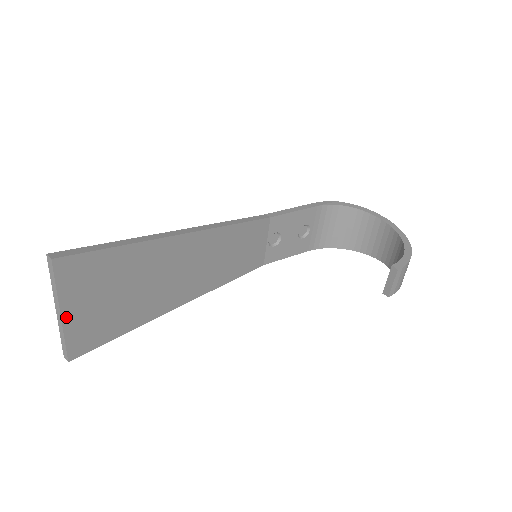
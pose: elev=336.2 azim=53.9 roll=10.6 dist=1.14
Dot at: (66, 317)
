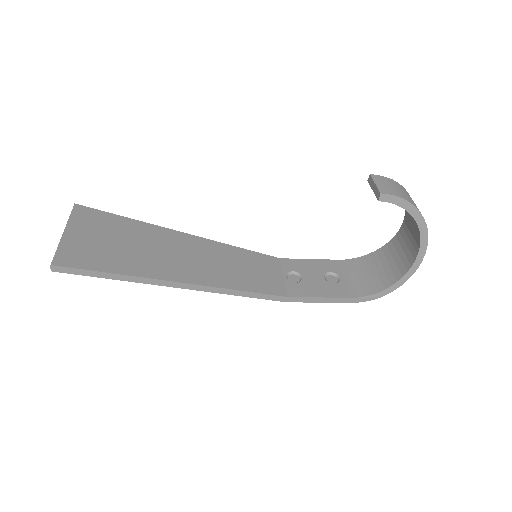
Dot at: (67, 235)
